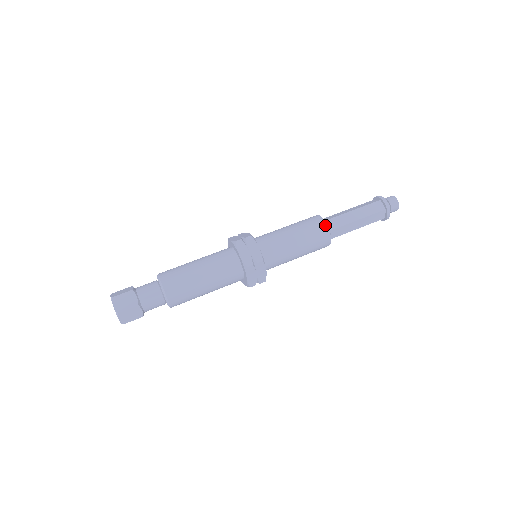
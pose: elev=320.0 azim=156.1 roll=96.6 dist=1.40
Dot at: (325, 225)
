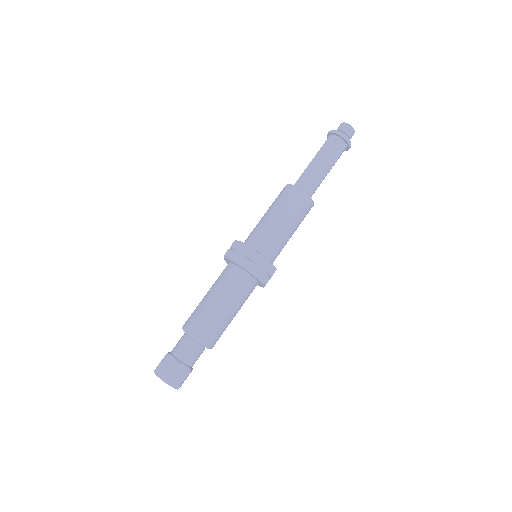
Dot at: (308, 198)
